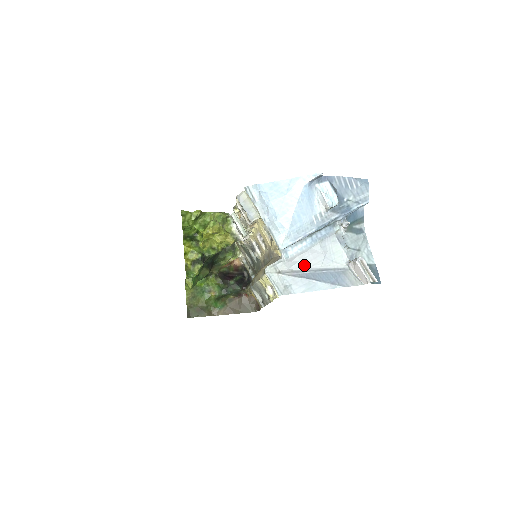
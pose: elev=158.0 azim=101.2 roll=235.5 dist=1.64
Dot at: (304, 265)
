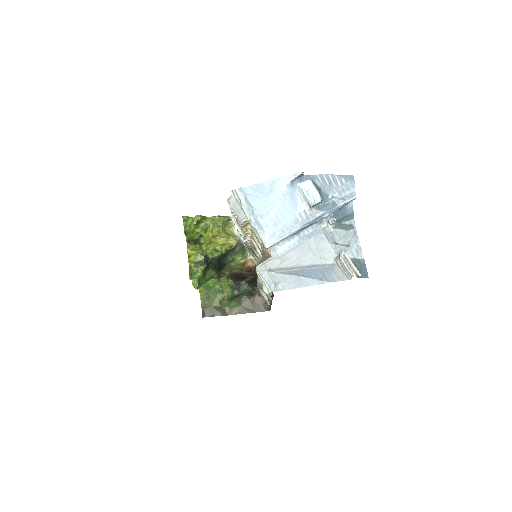
Dot at: (293, 262)
